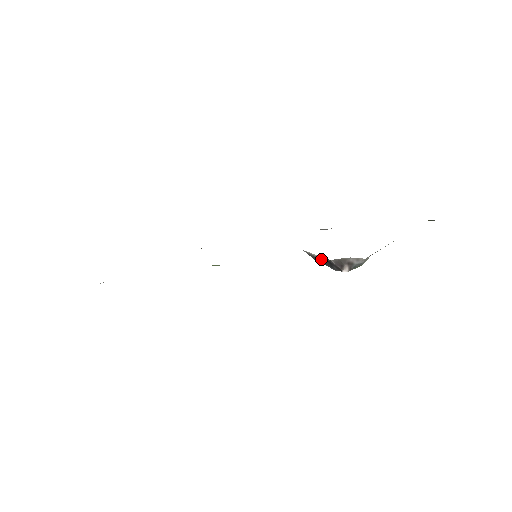
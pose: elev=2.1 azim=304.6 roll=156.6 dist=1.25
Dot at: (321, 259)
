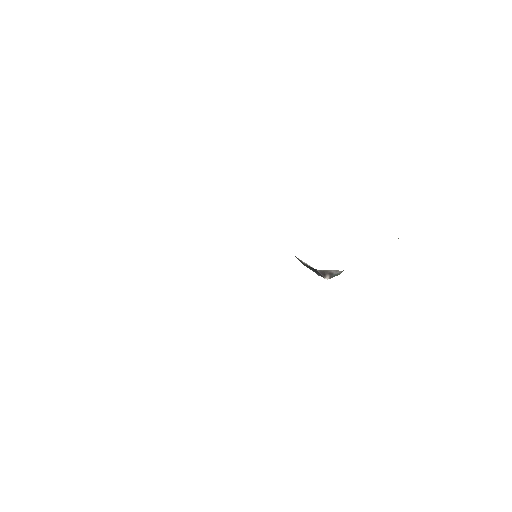
Dot at: (308, 266)
